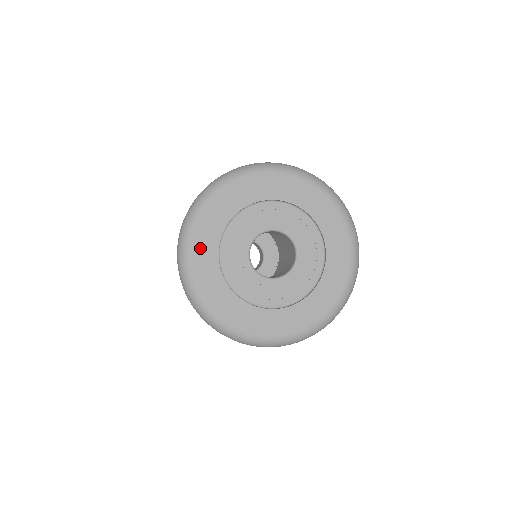
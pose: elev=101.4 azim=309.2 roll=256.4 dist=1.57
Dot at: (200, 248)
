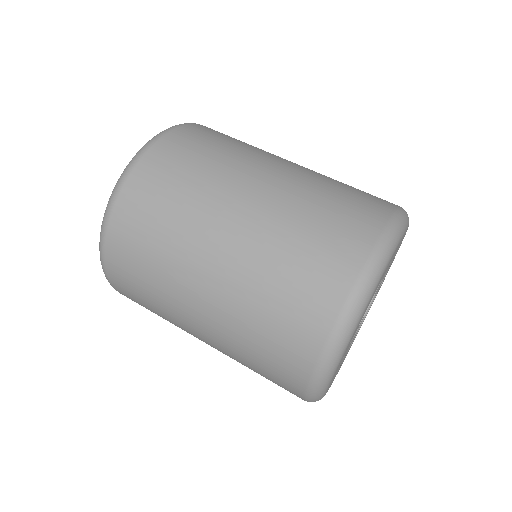
Dot at: occluded
